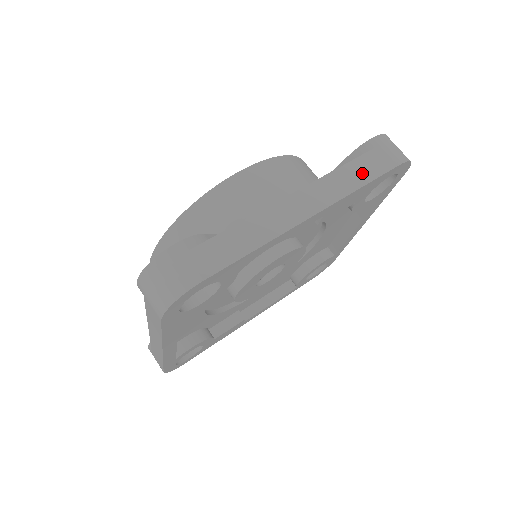
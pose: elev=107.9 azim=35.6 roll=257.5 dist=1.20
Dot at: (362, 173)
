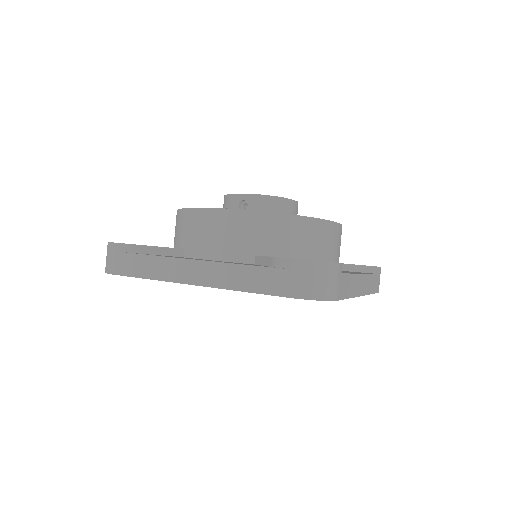
Dot at: (374, 285)
